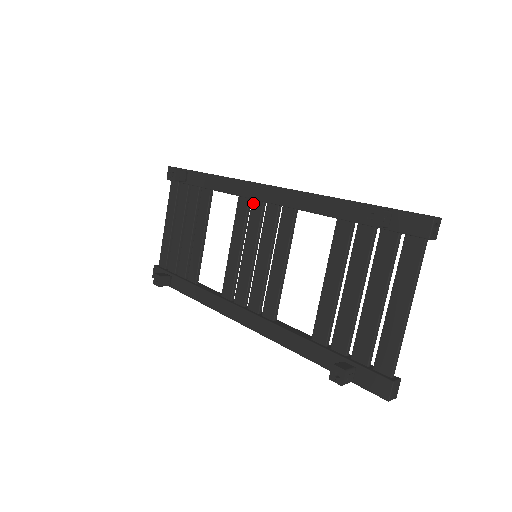
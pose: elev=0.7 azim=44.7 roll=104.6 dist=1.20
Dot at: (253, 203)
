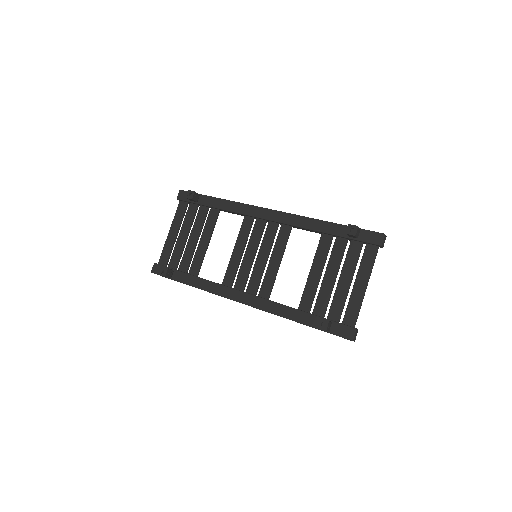
Dot at: (257, 221)
